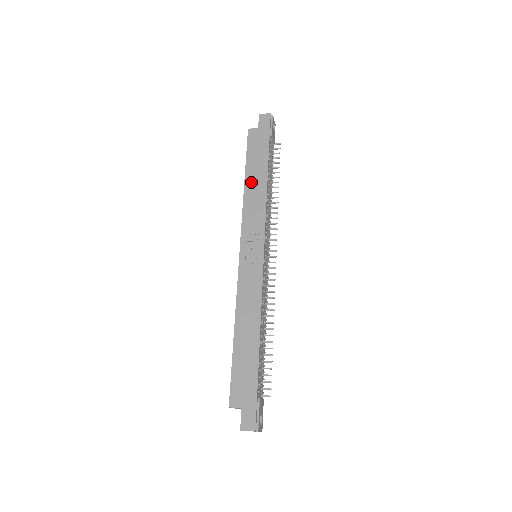
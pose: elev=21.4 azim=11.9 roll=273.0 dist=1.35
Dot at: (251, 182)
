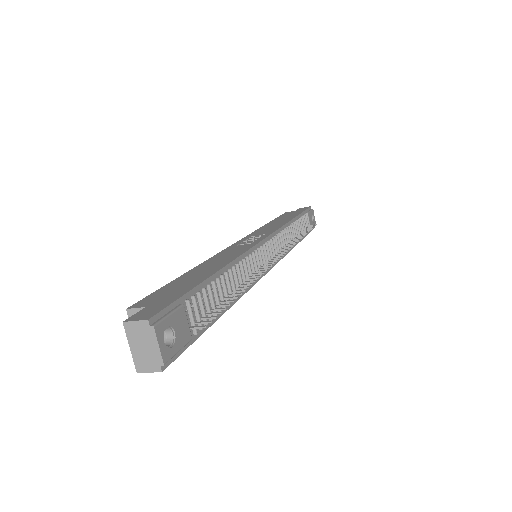
Dot at: (274, 222)
